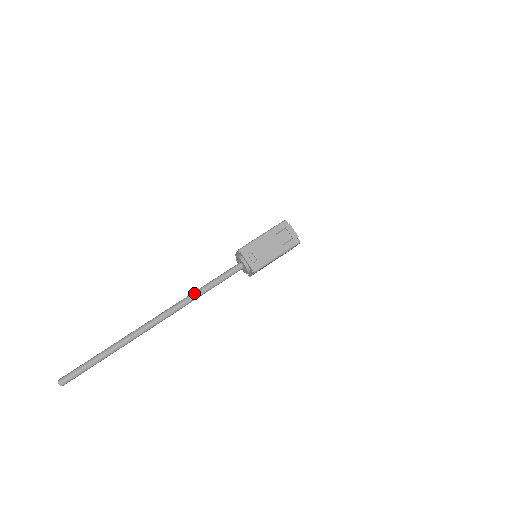
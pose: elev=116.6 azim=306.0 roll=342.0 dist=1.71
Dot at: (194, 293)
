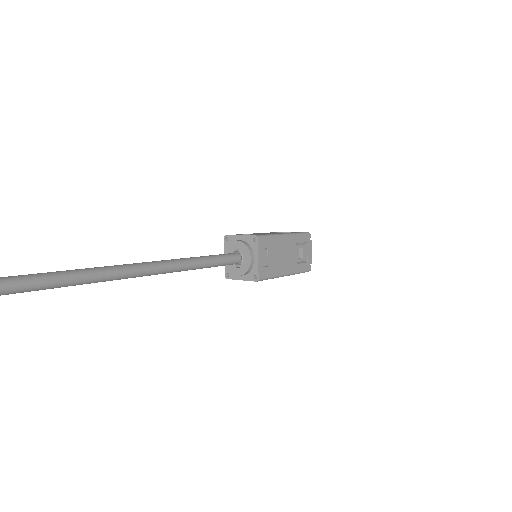
Dot at: (162, 261)
